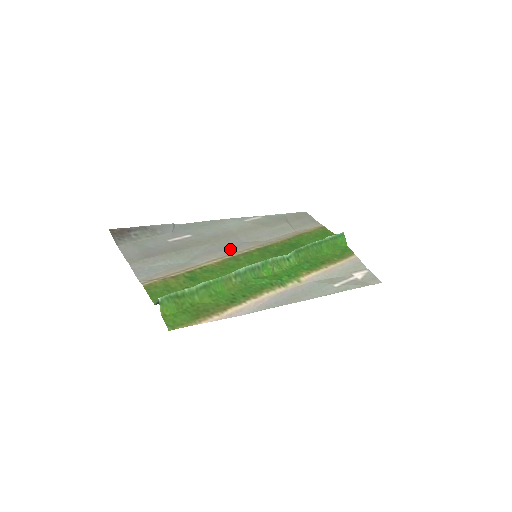
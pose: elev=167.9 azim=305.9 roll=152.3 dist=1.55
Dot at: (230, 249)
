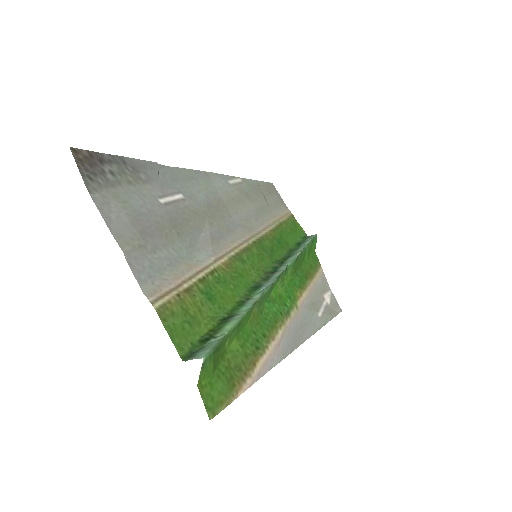
Dot at: (229, 236)
